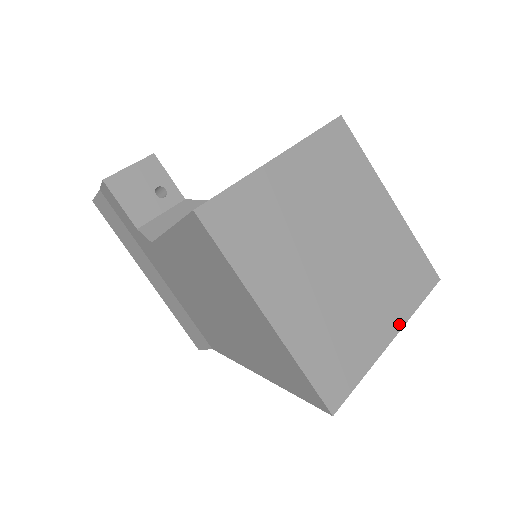
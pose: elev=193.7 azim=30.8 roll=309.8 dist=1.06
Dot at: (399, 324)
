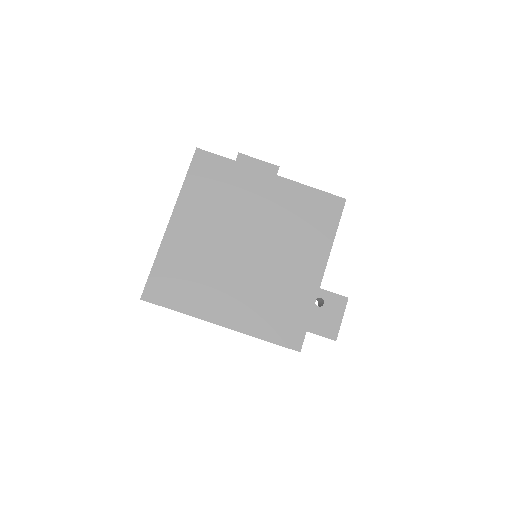
Dot at: (235, 326)
